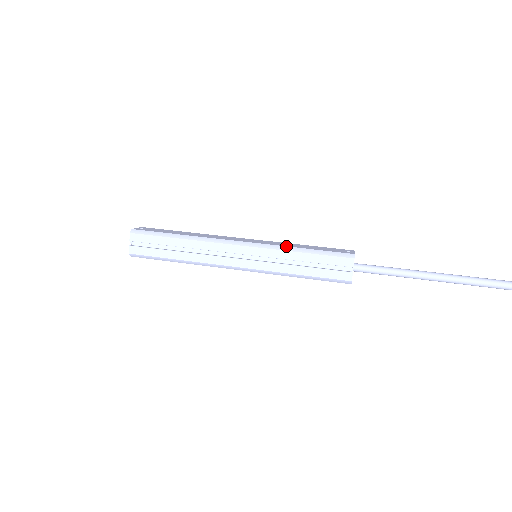
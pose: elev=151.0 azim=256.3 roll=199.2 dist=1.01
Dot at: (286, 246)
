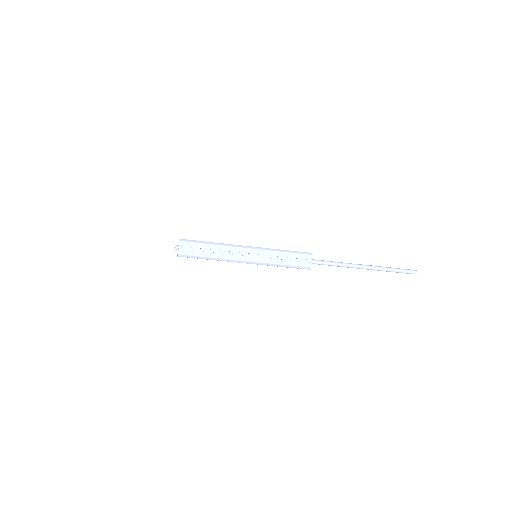
Dot at: (276, 249)
